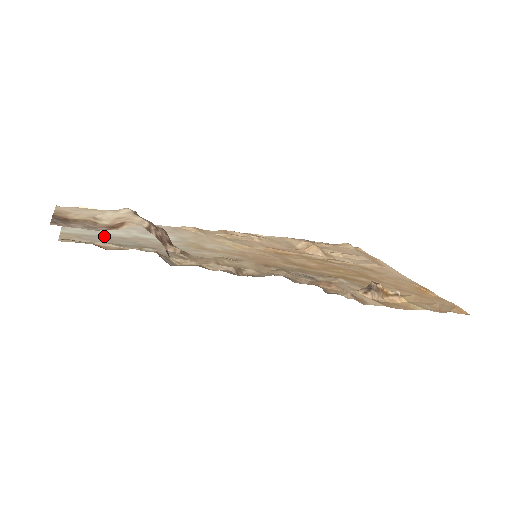
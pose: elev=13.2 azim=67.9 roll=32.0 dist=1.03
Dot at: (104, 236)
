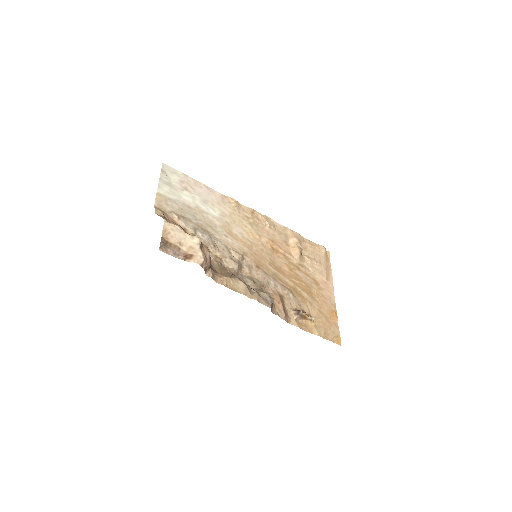
Dot at: (180, 202)
